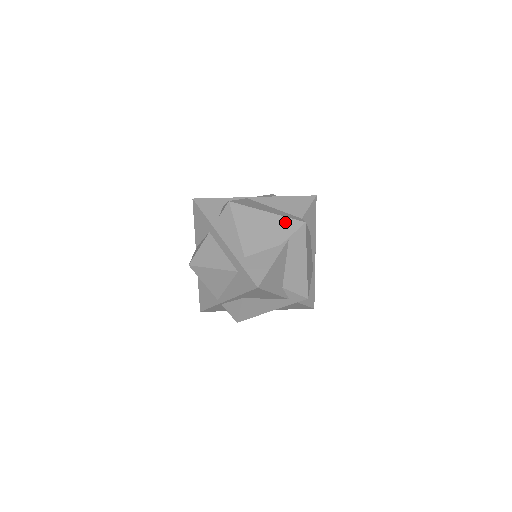
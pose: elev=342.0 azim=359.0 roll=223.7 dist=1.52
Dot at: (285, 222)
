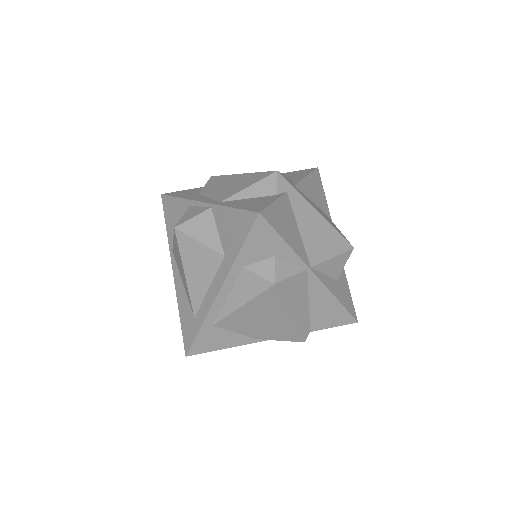
Dot at: (290, 332)
